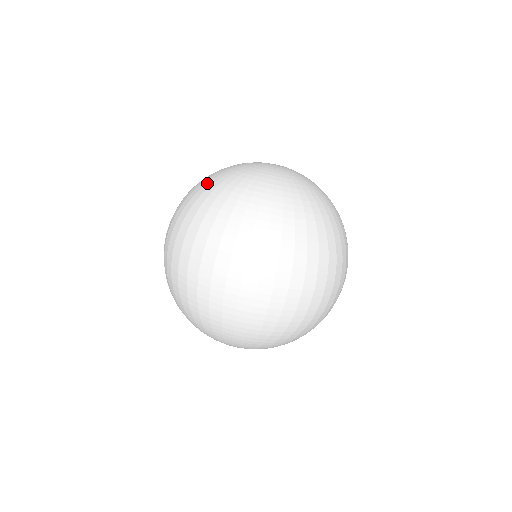
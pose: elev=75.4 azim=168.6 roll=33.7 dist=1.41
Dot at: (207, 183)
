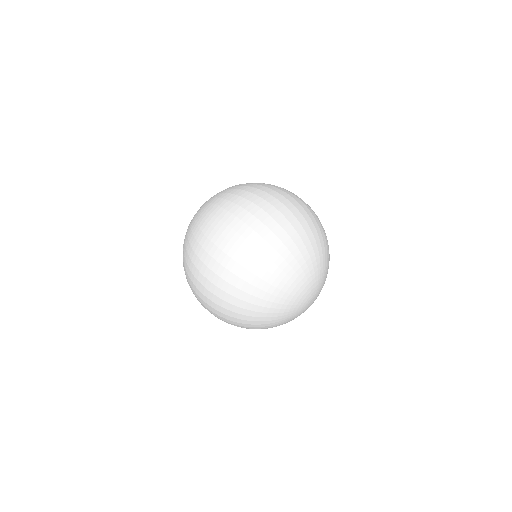
Dot at: (204, 207)
